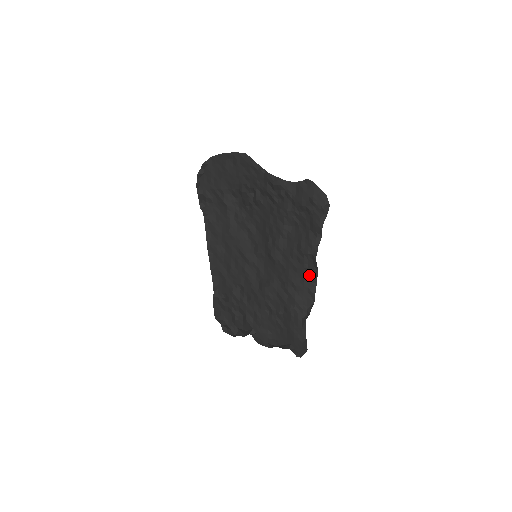
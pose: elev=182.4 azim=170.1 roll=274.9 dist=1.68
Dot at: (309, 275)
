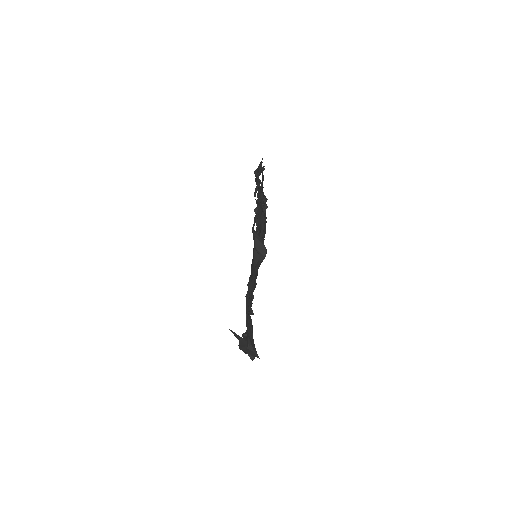
Dot at: (260, 256)
